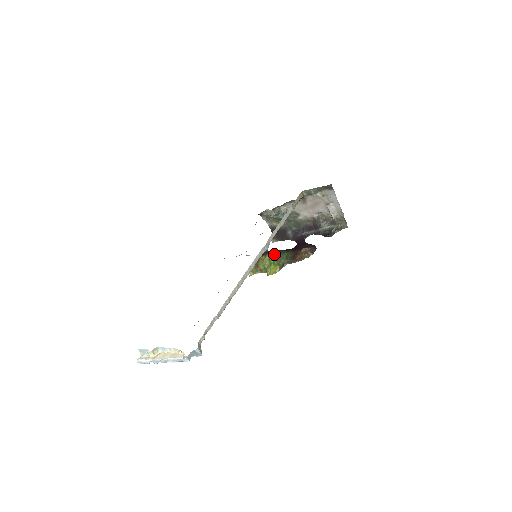
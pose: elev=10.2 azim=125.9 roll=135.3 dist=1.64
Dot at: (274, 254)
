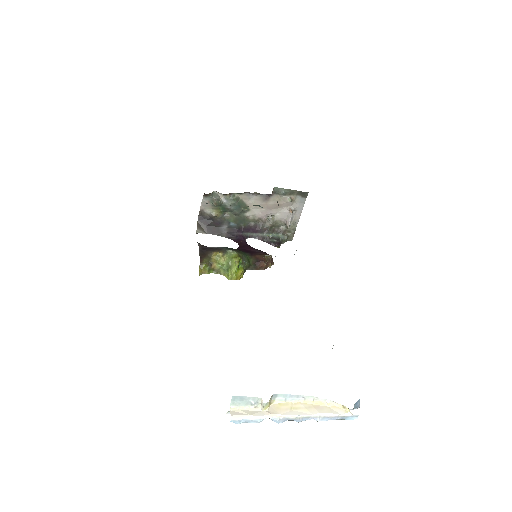
Dot at: (238, 254)
